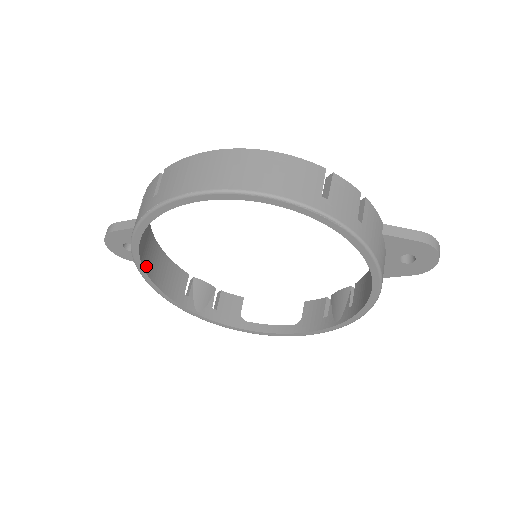
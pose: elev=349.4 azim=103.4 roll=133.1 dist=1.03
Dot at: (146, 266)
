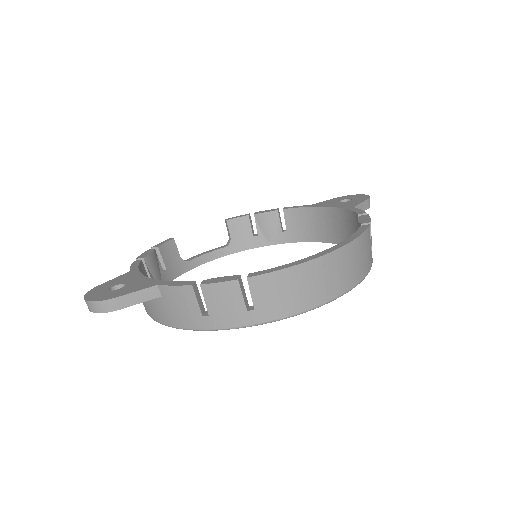
Dot at: occluded
